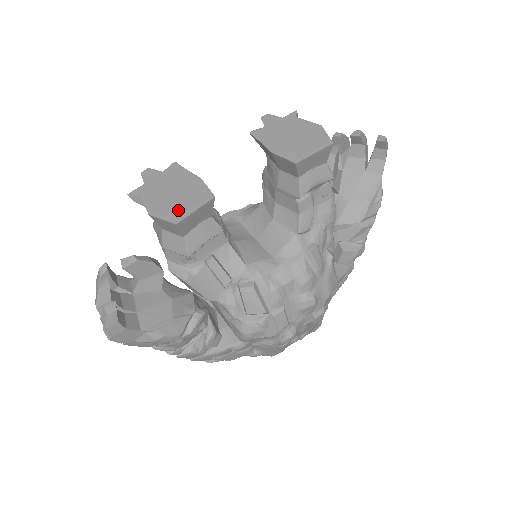
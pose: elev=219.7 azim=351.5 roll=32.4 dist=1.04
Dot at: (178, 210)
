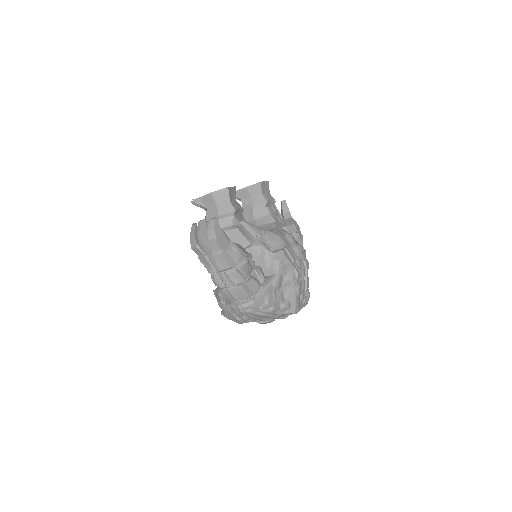
Dot at: occluded
